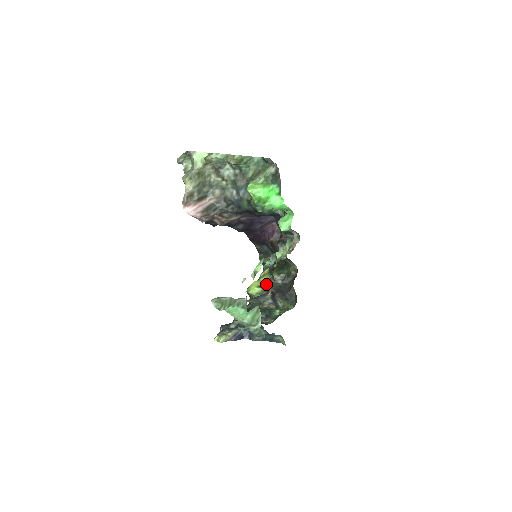
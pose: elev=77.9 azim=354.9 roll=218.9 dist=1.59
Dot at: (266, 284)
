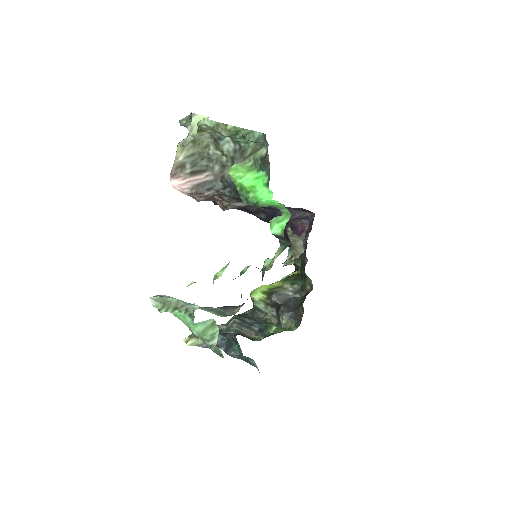
Dot at: (272, 292)
